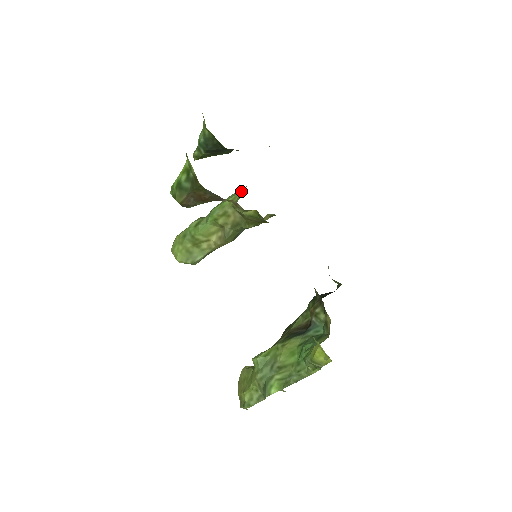
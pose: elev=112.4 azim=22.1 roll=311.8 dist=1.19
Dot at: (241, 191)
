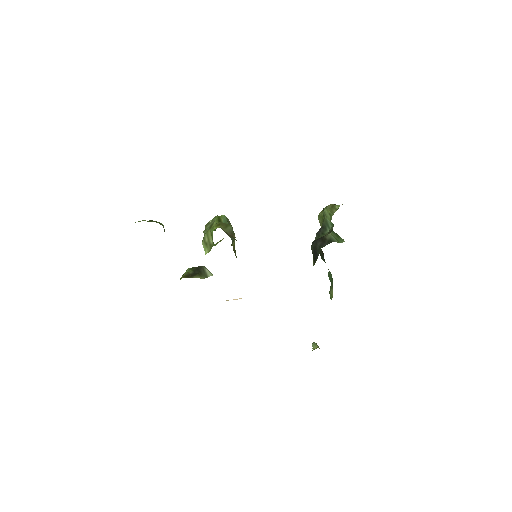
Dot at: occluded
